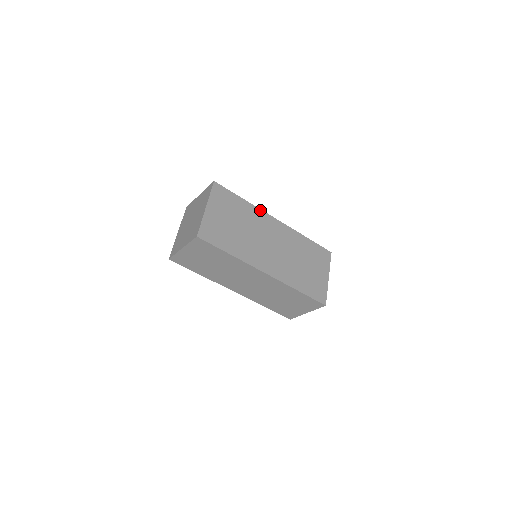
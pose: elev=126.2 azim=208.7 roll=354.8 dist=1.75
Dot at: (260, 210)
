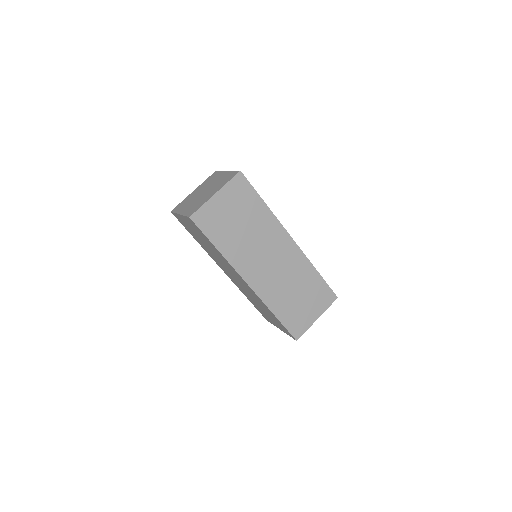
Dot at: occluded
